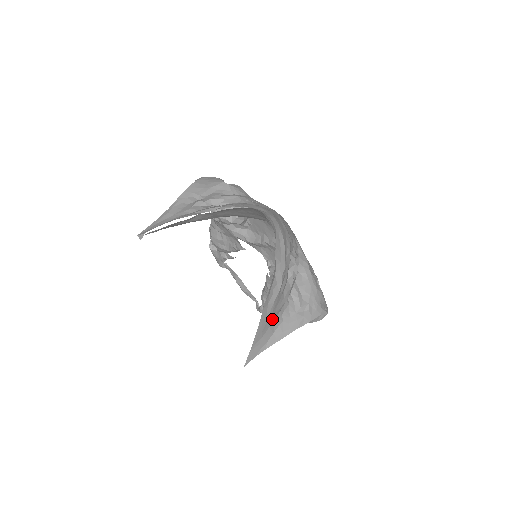
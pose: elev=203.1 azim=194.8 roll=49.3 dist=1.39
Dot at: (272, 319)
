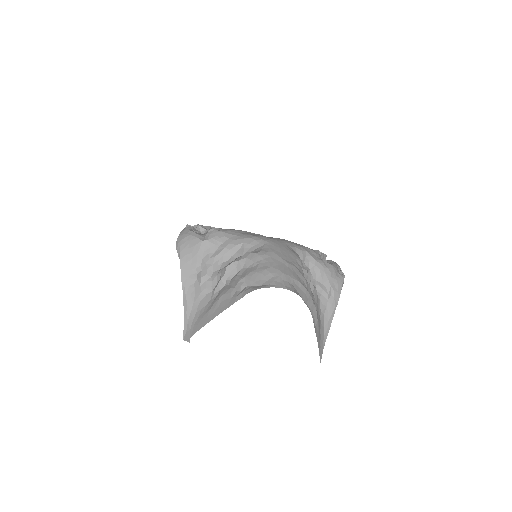
Dot at: (319, 324)
